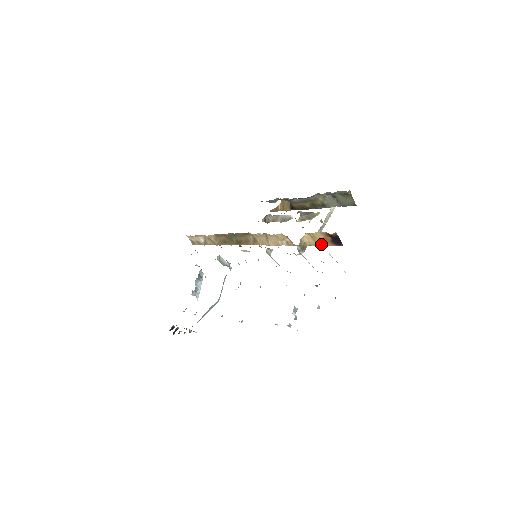
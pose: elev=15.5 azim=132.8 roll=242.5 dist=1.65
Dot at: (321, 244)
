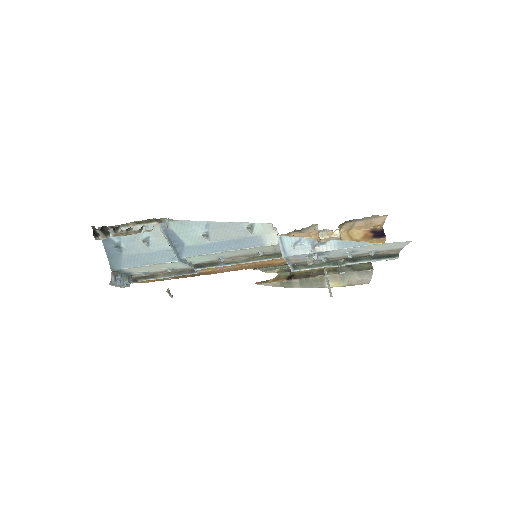
Dot at: (357, 240)
